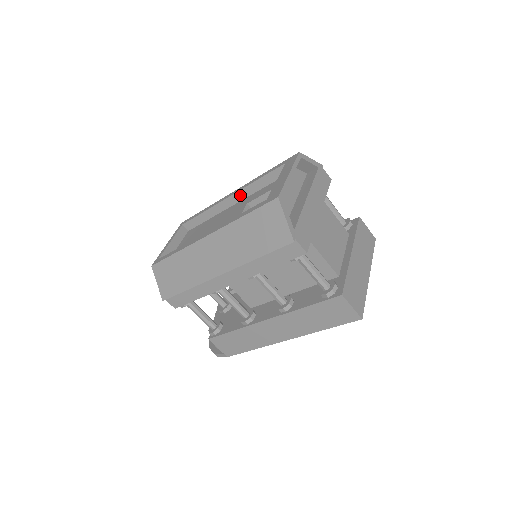
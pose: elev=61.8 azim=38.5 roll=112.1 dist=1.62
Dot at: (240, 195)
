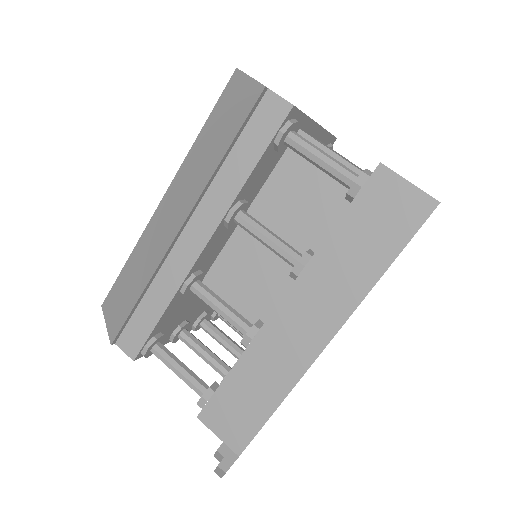
Dot at: occluded
